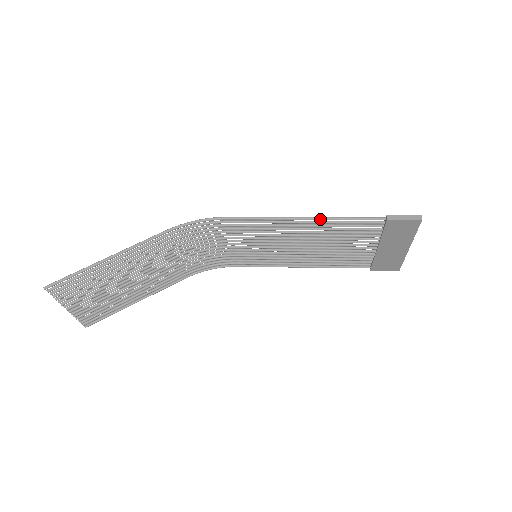
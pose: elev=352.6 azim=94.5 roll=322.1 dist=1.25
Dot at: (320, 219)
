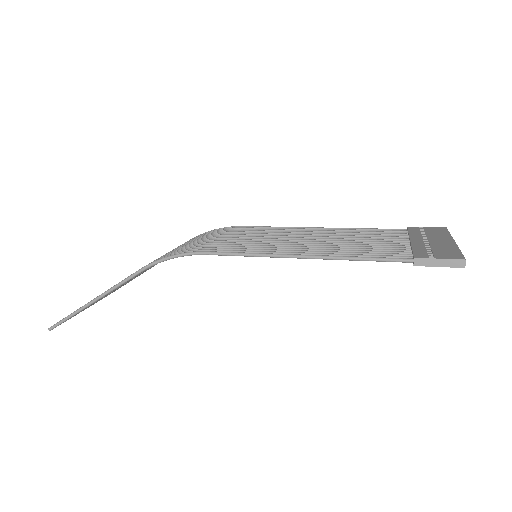
Dot at: occluded
